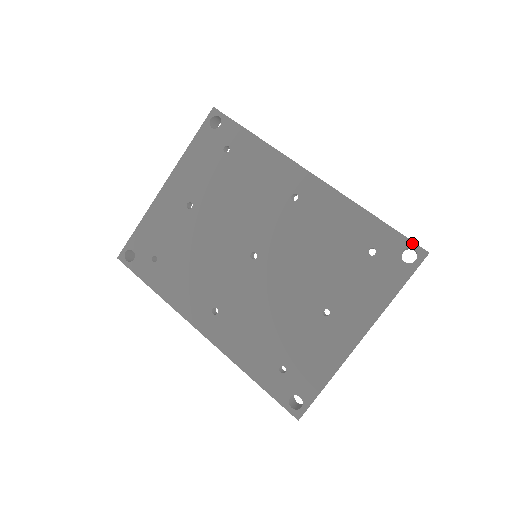
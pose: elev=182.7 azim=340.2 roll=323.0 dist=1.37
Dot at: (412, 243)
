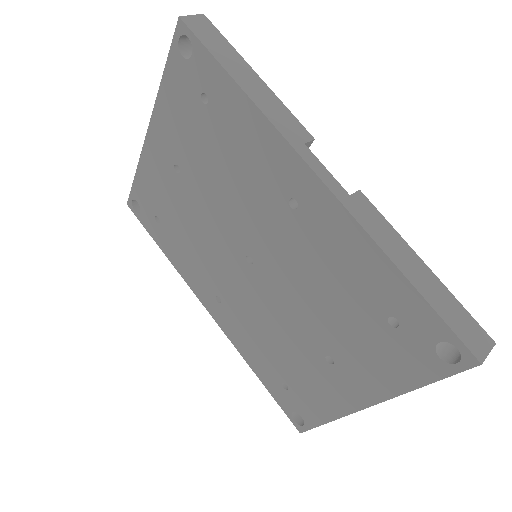
Dot at: (456, 339)
